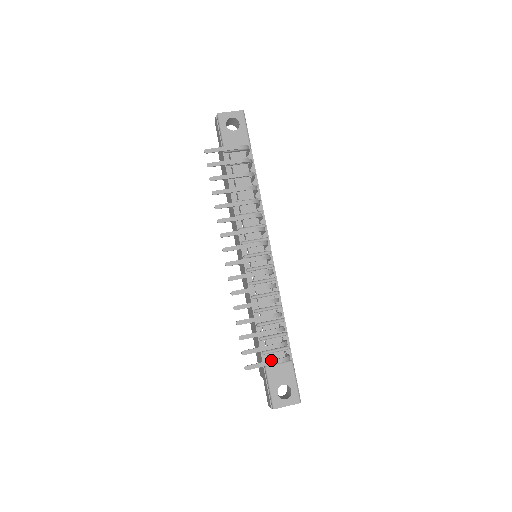
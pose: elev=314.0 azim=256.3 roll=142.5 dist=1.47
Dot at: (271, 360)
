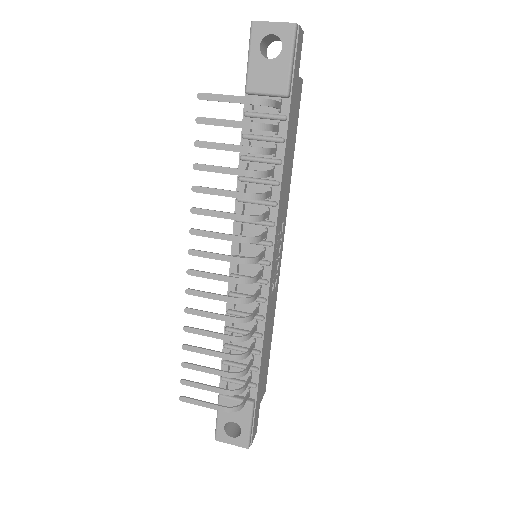
Dot at: (213, 404)
